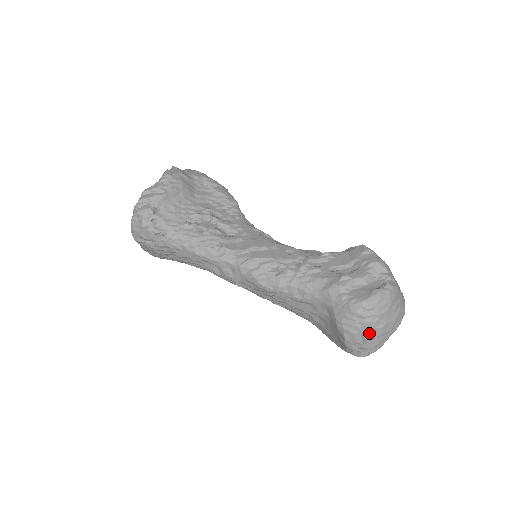
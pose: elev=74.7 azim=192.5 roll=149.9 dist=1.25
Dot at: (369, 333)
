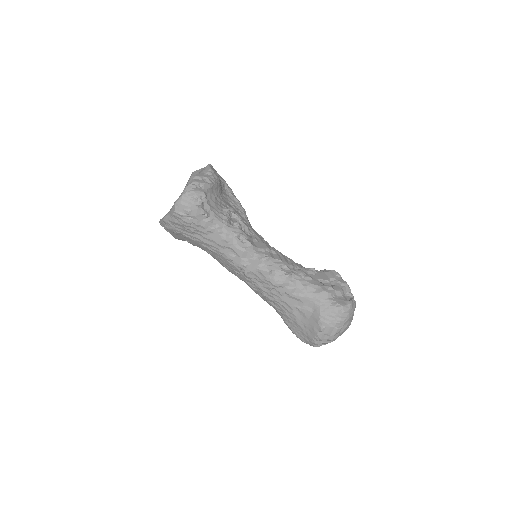
Dot at: (339, 328)
